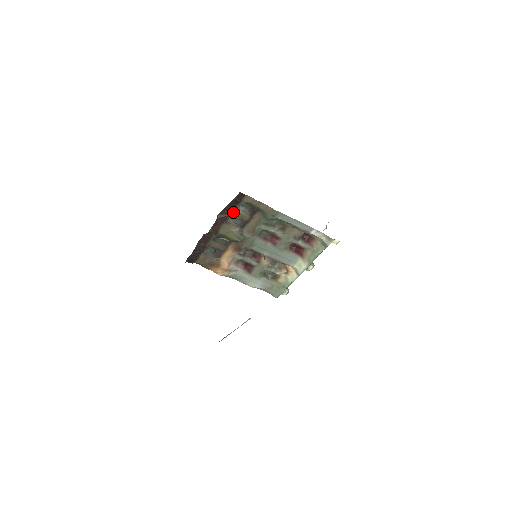
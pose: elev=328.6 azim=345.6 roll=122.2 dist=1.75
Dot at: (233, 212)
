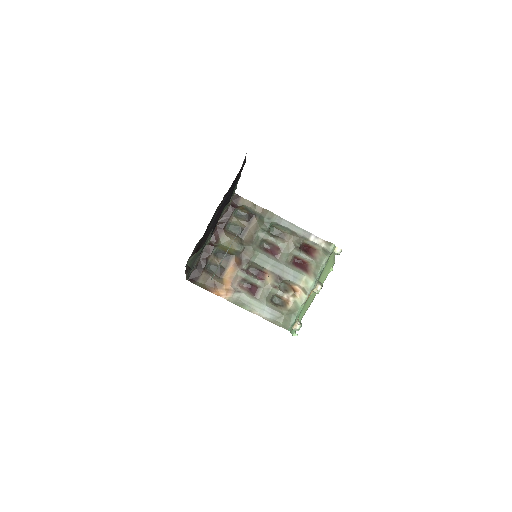
Dot at: (231, 220)
